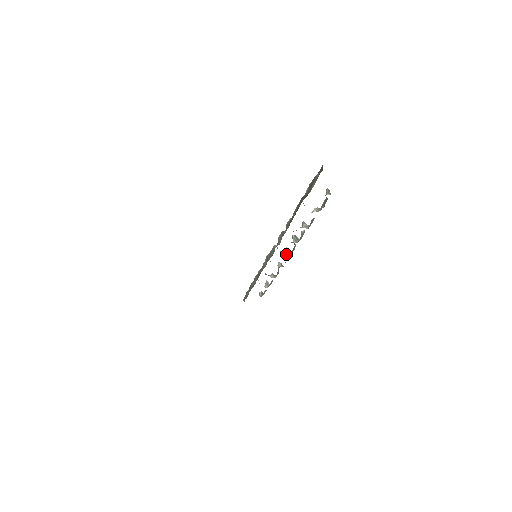
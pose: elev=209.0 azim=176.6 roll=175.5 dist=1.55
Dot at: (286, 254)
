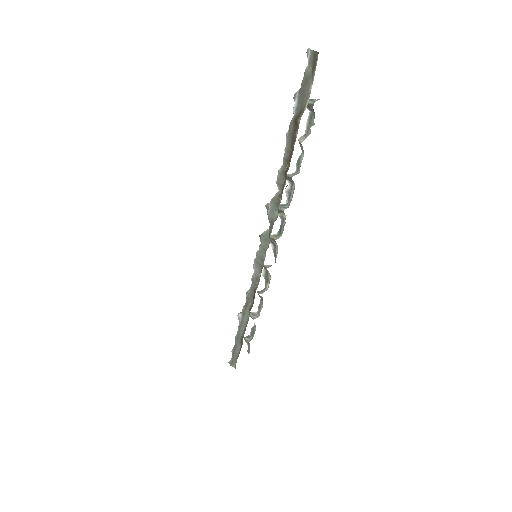
Dot at: (275, 239)
